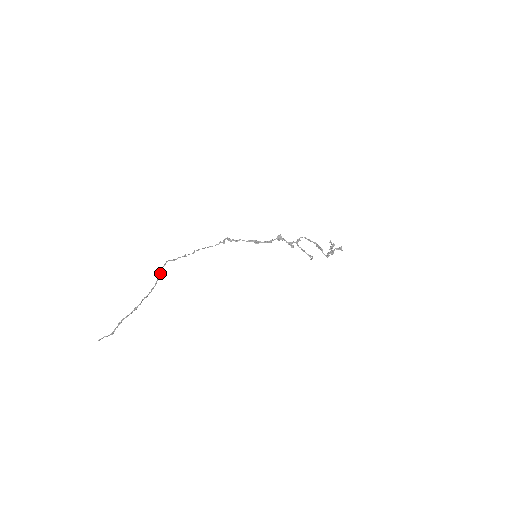
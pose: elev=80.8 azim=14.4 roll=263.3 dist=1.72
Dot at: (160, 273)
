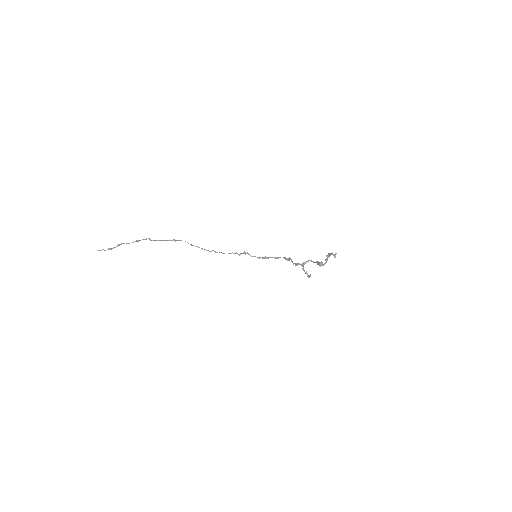
Dot at: (174, 240)
